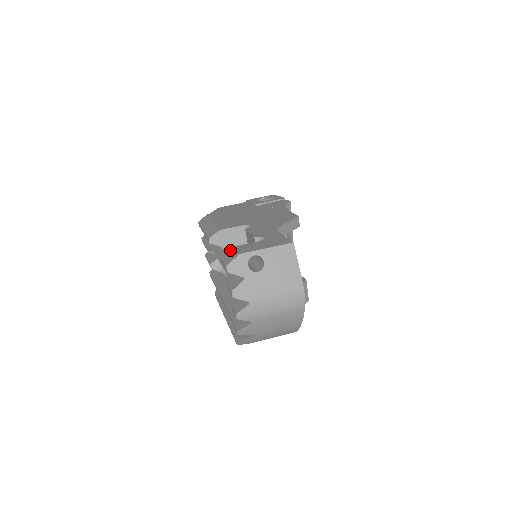
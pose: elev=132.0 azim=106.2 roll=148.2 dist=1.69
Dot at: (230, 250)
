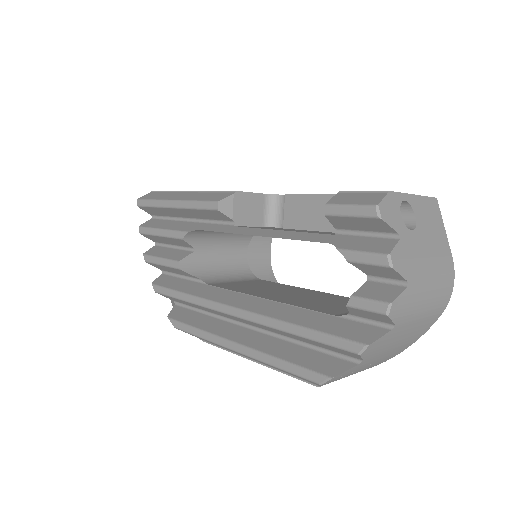
Dot at: (340, 194)
